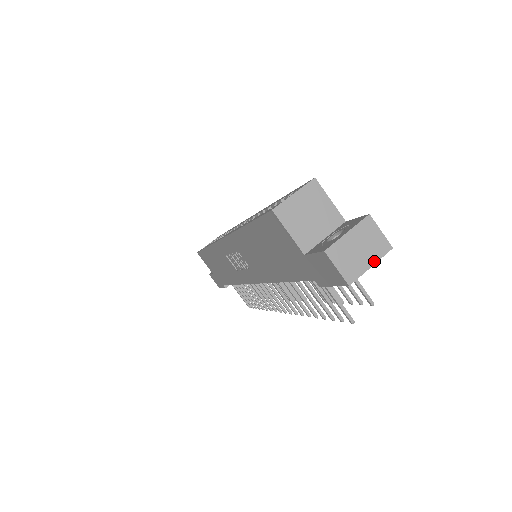
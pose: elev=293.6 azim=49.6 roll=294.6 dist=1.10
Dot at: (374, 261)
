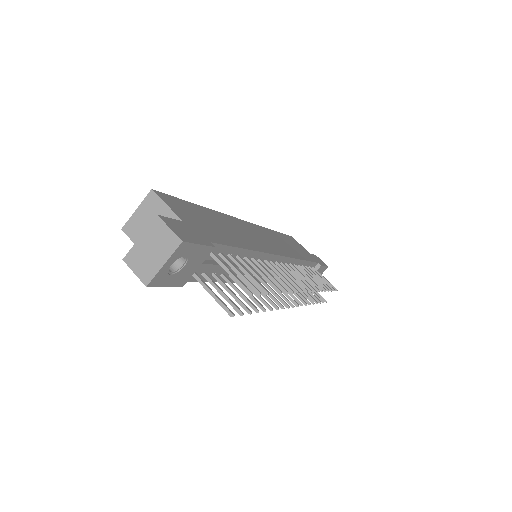
Dot at: (166, 259)
